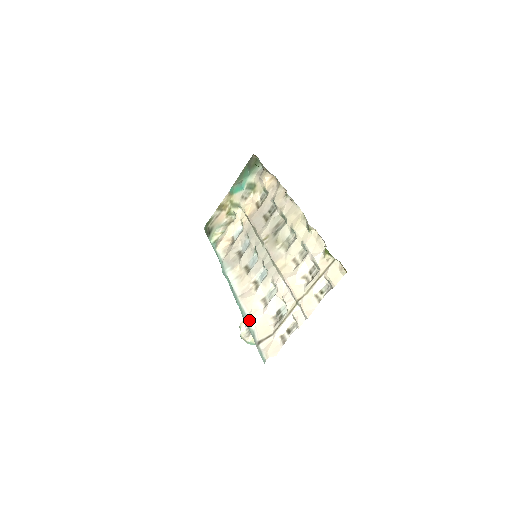
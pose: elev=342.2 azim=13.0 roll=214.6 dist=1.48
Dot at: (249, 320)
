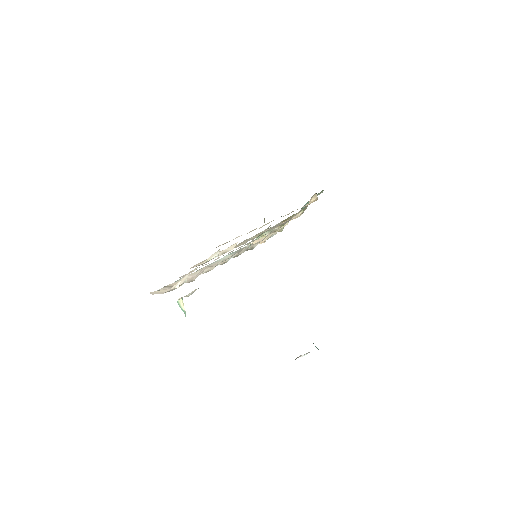
Dot at: (184, 276)
